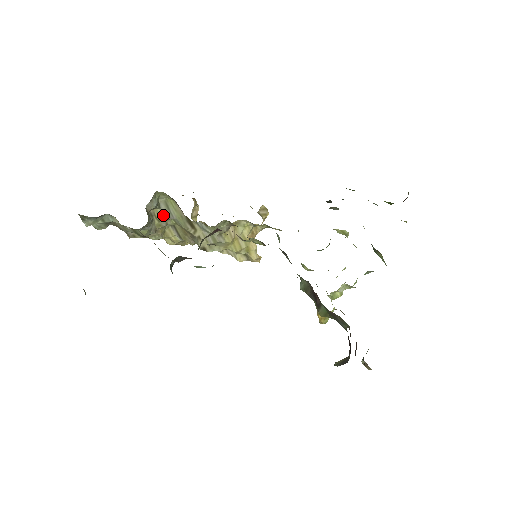
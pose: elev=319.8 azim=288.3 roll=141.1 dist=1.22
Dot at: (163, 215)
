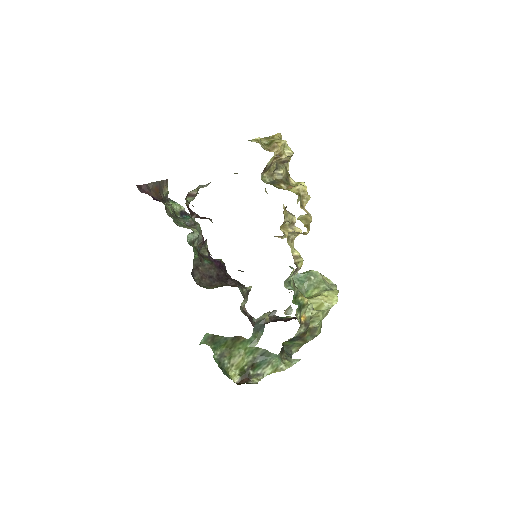
Dot at: occluded
